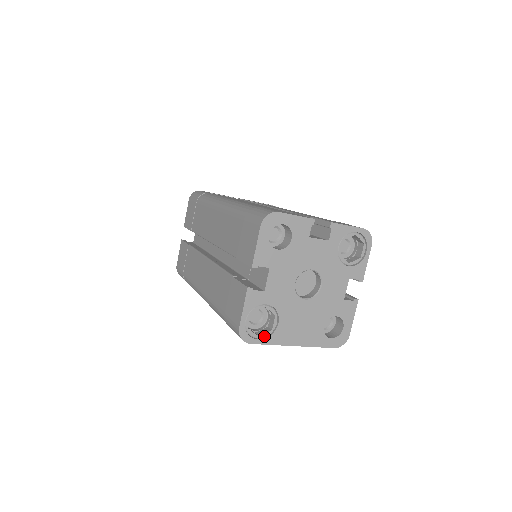
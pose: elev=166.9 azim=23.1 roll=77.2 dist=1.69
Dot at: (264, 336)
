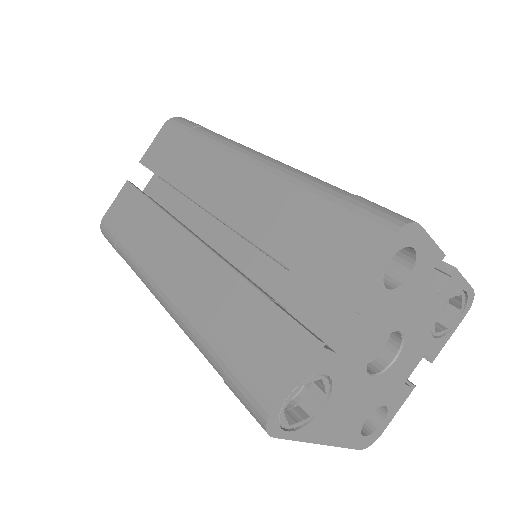
Dot at: (296, 426)
